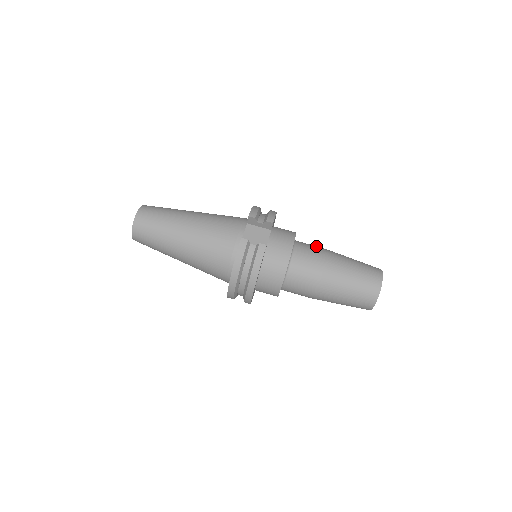
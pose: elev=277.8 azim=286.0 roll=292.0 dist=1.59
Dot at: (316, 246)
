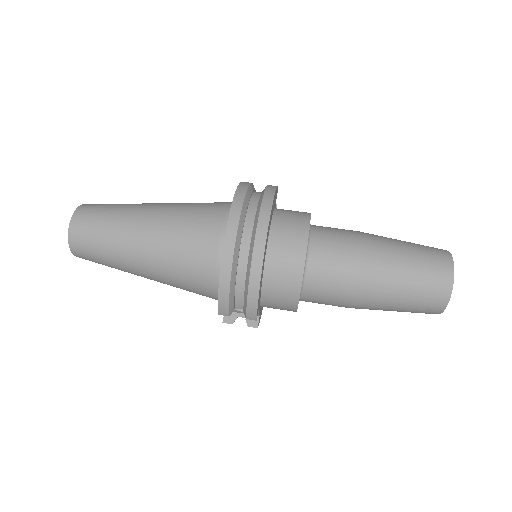
Dot at: occluded
